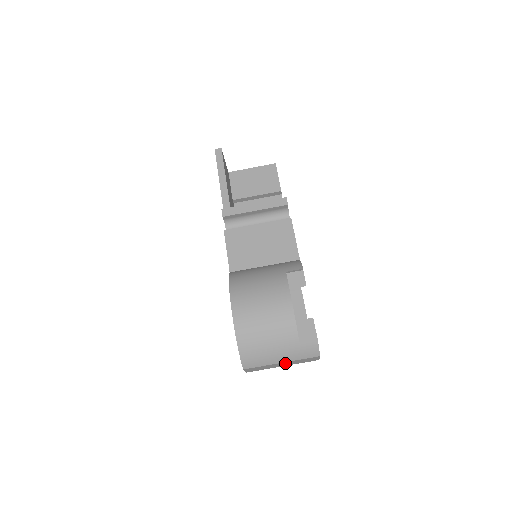
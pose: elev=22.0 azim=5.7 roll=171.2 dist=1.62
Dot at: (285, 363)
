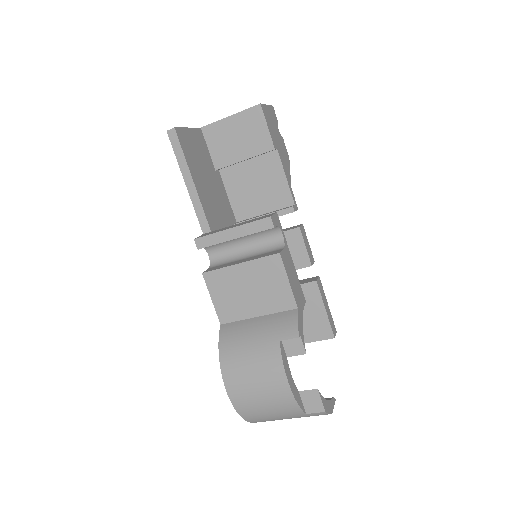
Dot at: occluded
